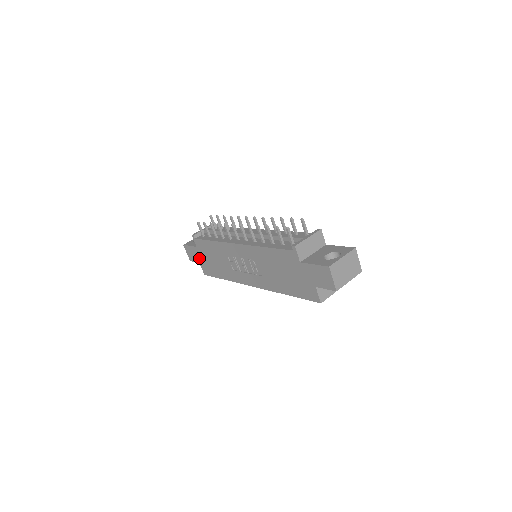
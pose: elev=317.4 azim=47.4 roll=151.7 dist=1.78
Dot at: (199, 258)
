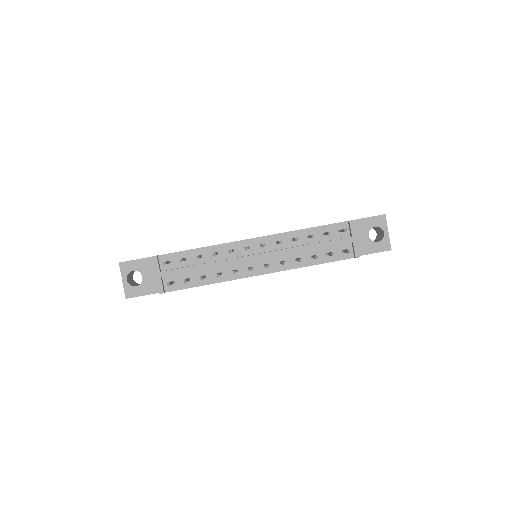
Dot at: occluded
